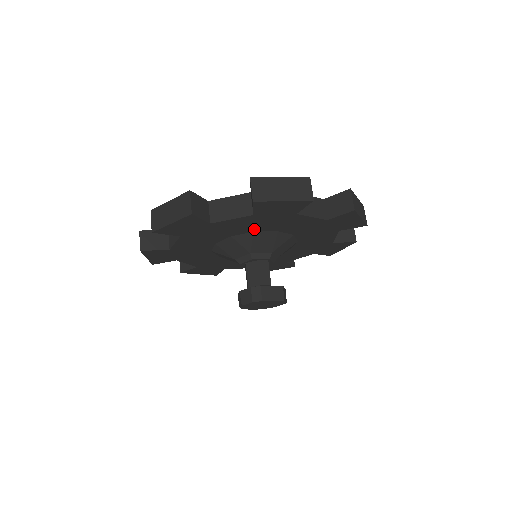
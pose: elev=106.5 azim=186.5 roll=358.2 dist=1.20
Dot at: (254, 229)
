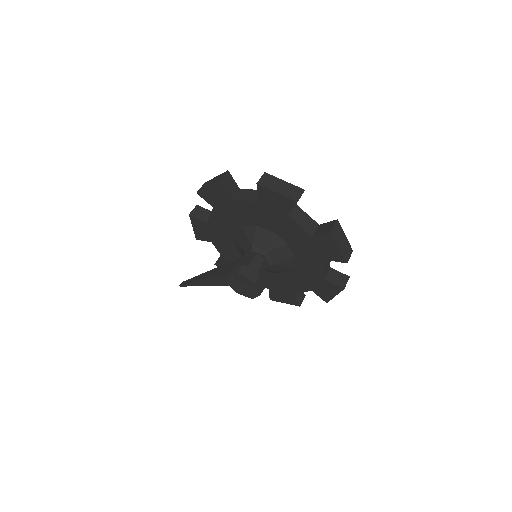
Dot at: (291, 243)
